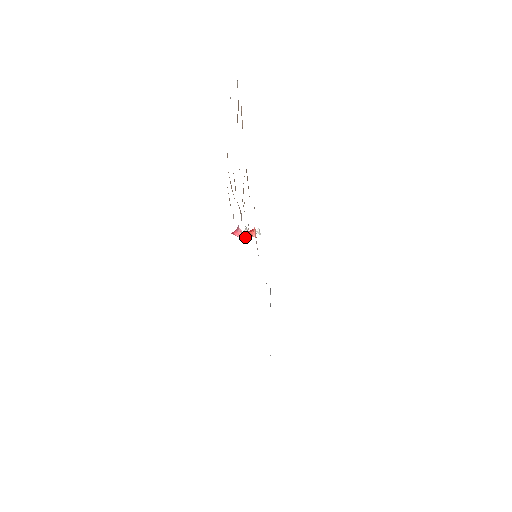
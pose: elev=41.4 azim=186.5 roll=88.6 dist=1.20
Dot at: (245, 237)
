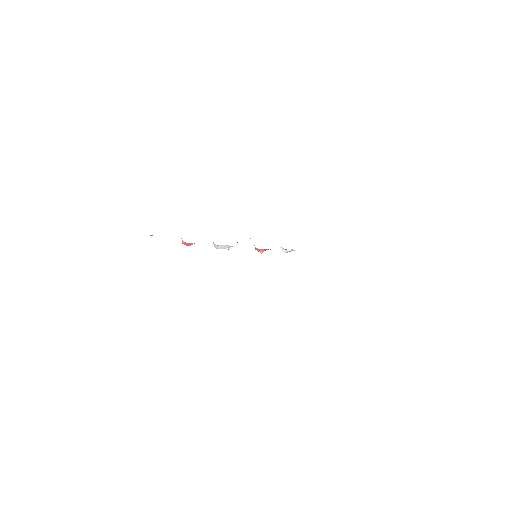
Dot at: (216, 246)
